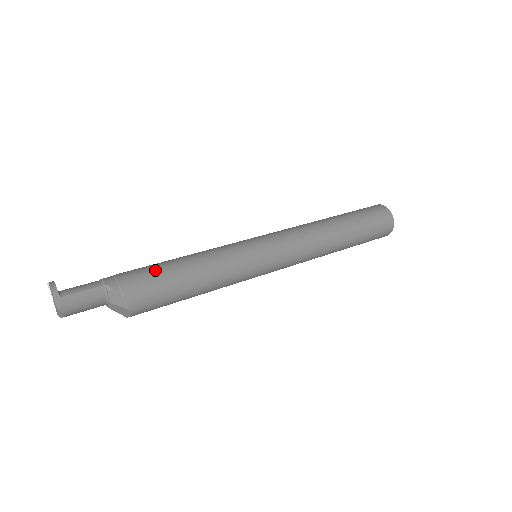
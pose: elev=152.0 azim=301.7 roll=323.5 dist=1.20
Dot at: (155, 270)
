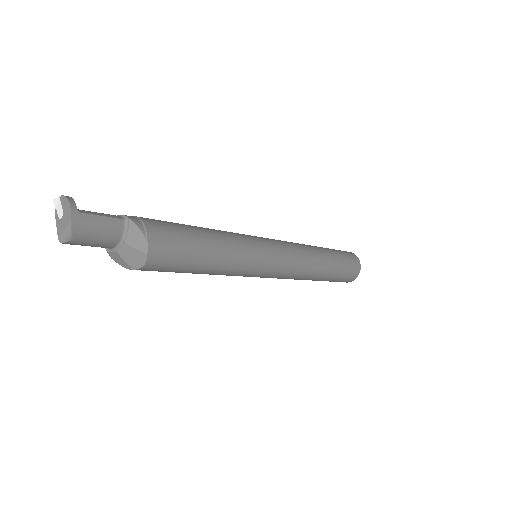
Dot at: (178, 225)
